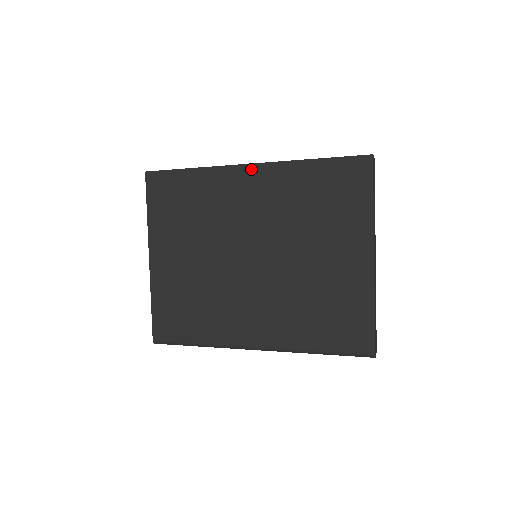
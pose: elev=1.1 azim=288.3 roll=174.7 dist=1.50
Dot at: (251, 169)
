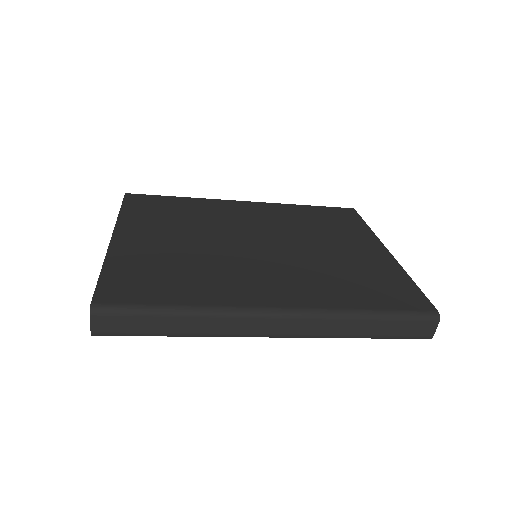
Dot at: (247, 203)
